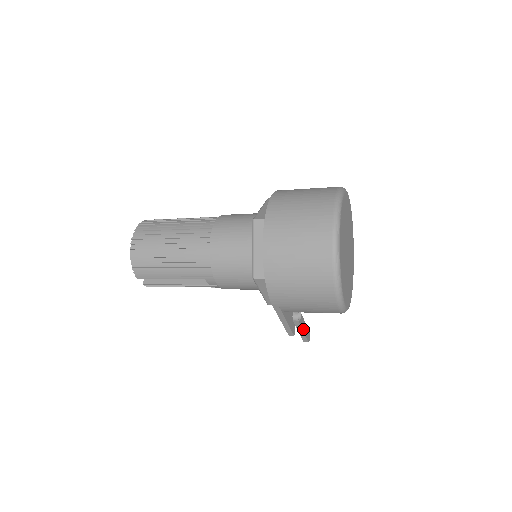
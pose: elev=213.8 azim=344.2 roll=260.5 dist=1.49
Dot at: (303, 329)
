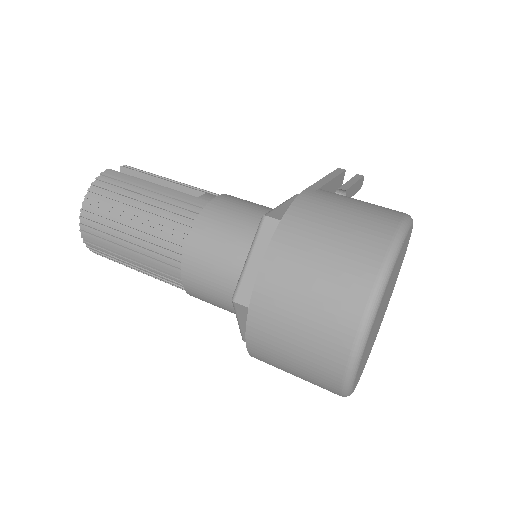
Dot at: occluded
